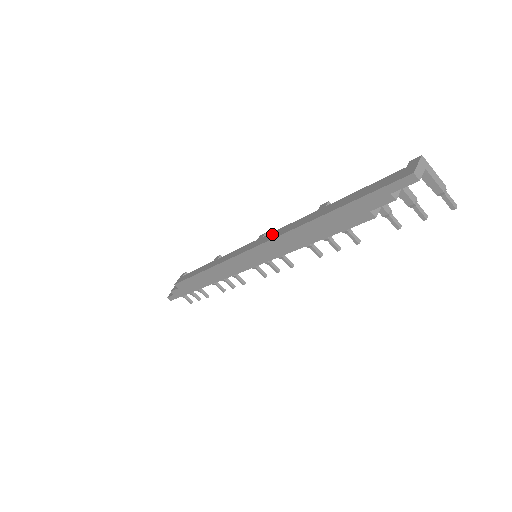
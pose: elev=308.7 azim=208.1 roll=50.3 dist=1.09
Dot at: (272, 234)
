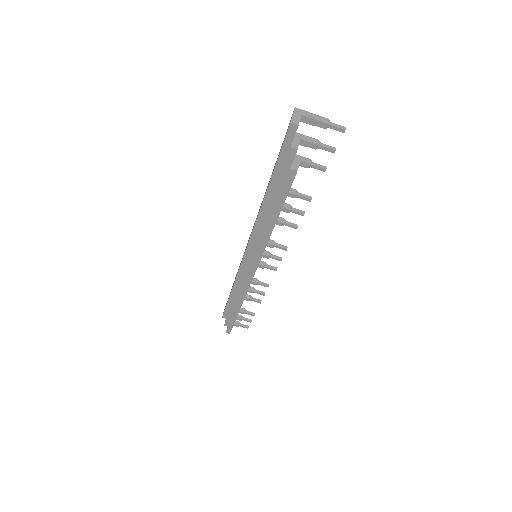
Dot at: occluded
